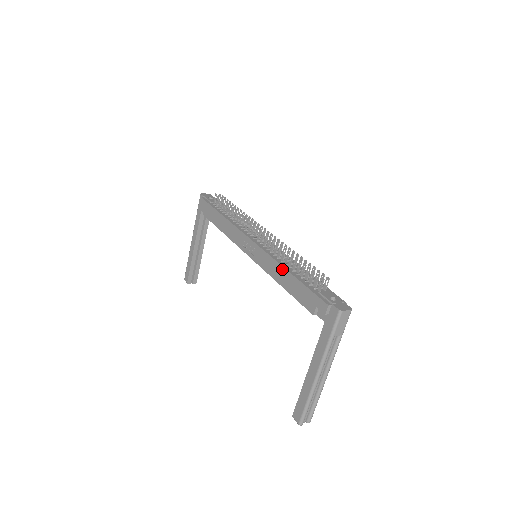
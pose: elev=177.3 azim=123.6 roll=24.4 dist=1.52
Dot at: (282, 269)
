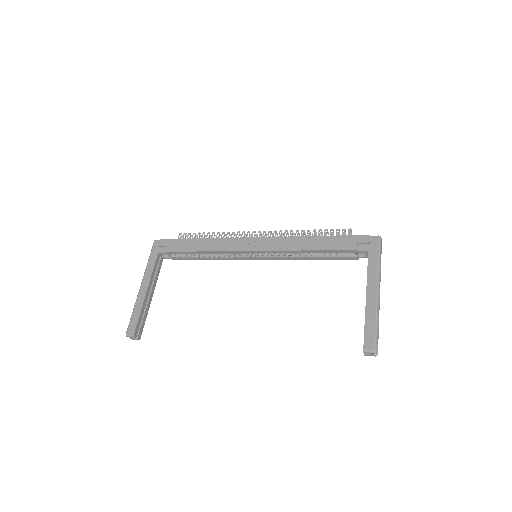
Dot at: (306, 238)
